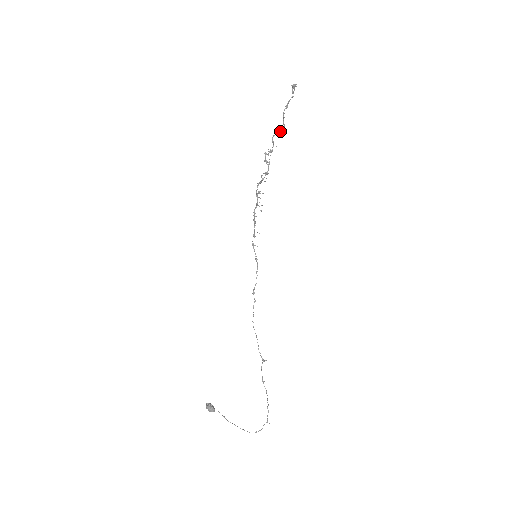
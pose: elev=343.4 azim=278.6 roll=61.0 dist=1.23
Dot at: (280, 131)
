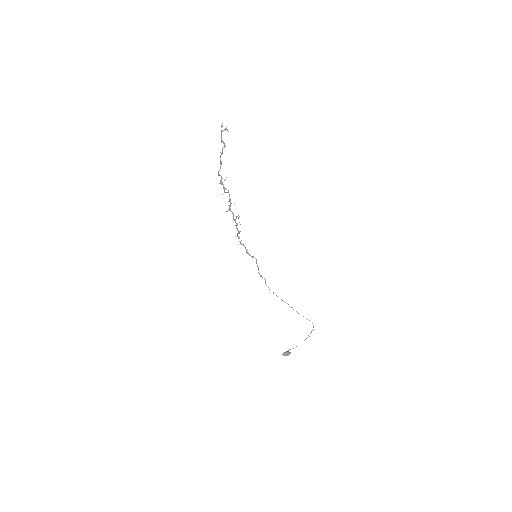
Dot at: (221, 164)
